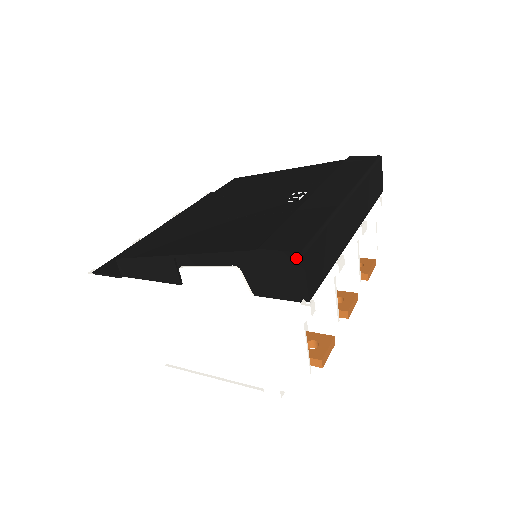
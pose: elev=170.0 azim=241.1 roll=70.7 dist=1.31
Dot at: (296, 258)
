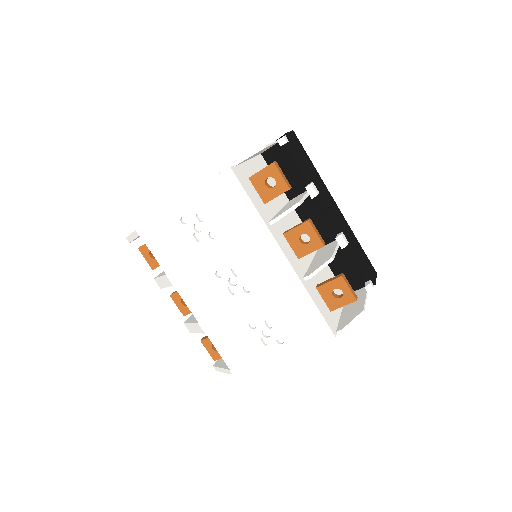
Dot at: occluded
